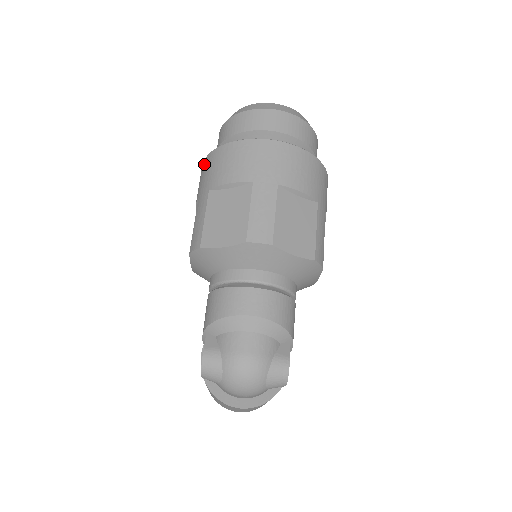
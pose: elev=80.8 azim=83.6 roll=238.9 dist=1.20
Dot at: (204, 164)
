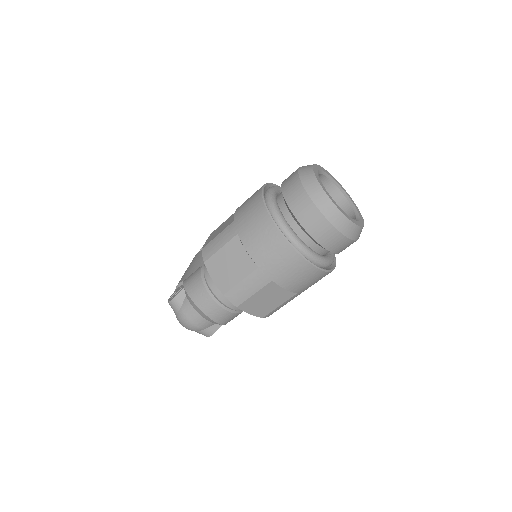
Dot at: (257, 201)
